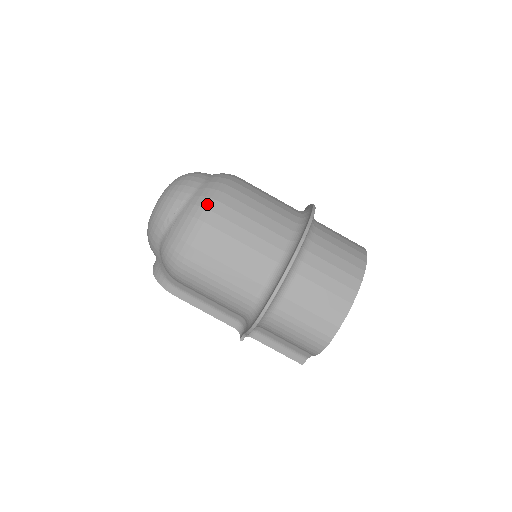
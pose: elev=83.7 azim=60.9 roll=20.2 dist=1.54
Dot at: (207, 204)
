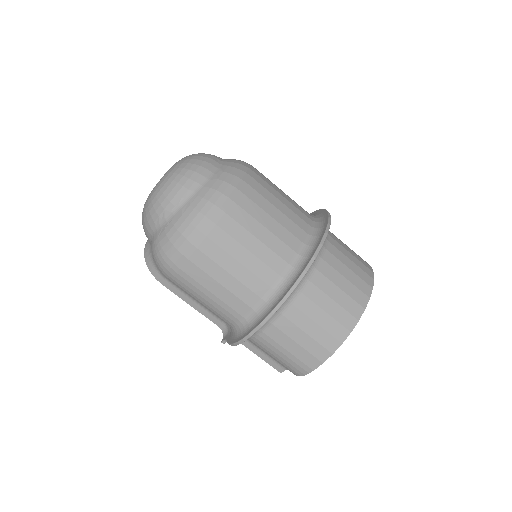
Dot at: (208, 211)
